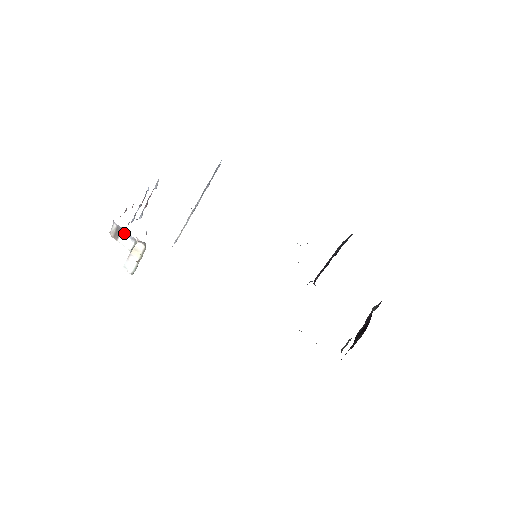
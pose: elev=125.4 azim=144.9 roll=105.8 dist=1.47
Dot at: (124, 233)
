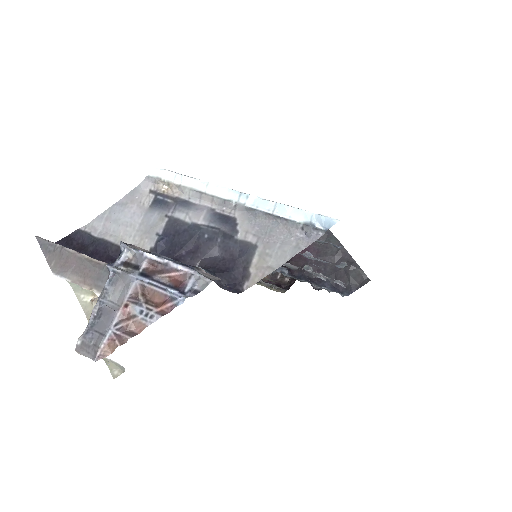
Dot at: occluded
